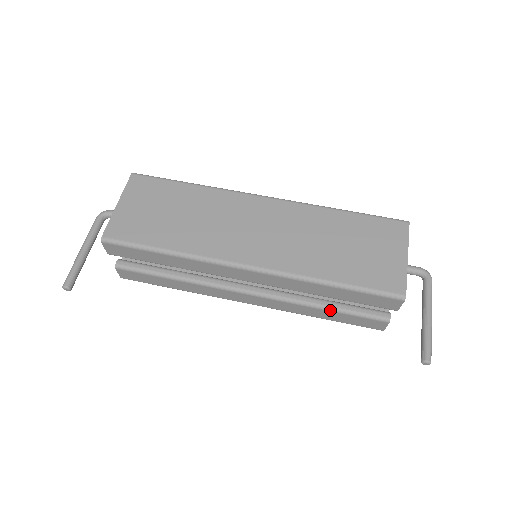
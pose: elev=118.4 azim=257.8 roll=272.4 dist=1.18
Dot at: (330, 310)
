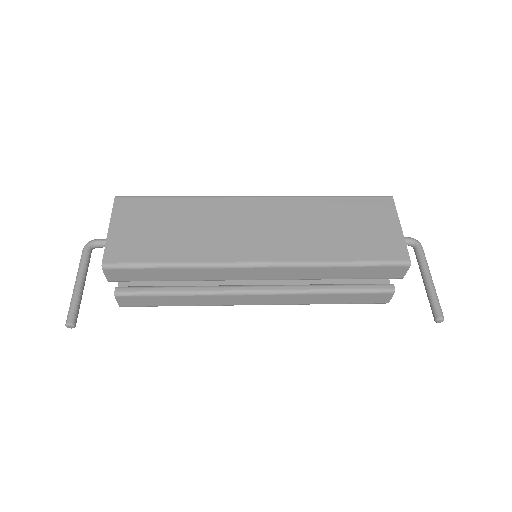
Dot at: (338, 293)
